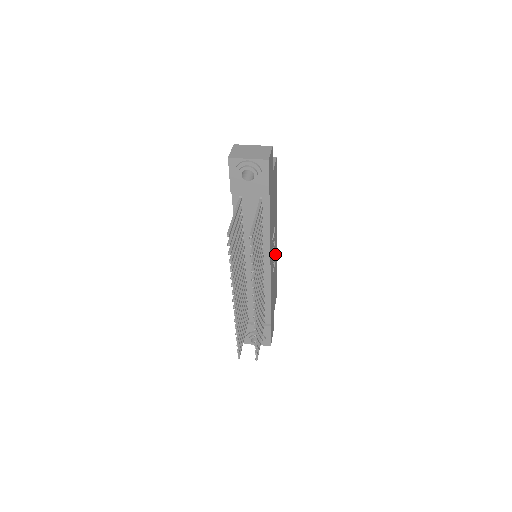
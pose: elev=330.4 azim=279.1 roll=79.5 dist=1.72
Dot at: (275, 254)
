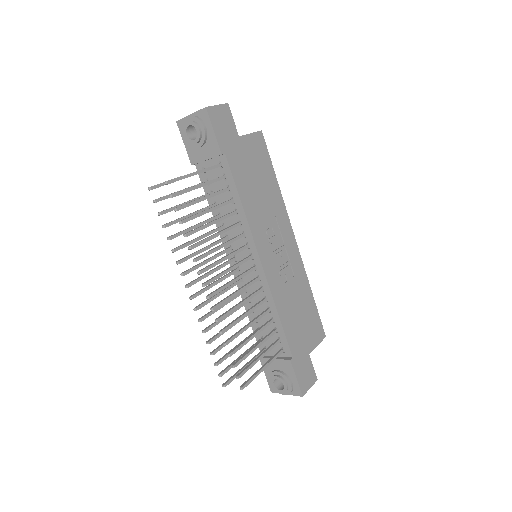
Dot at: (295, 262)
